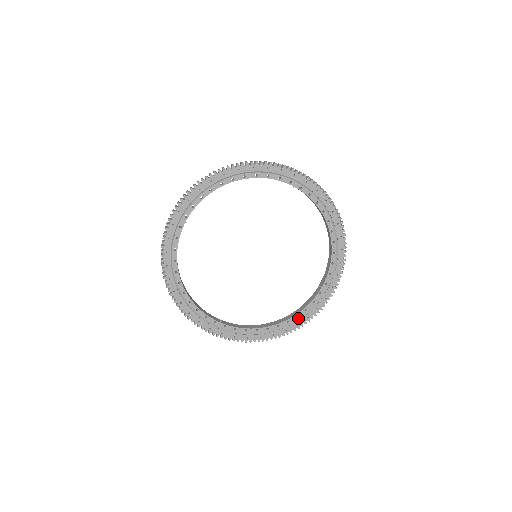
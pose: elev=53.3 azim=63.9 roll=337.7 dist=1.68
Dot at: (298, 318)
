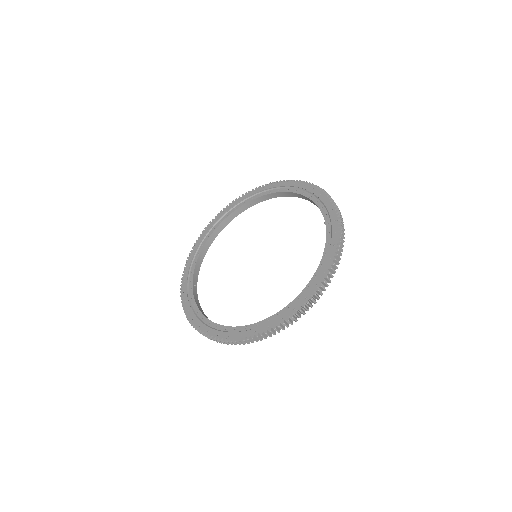
Dot at: (327, 255)
